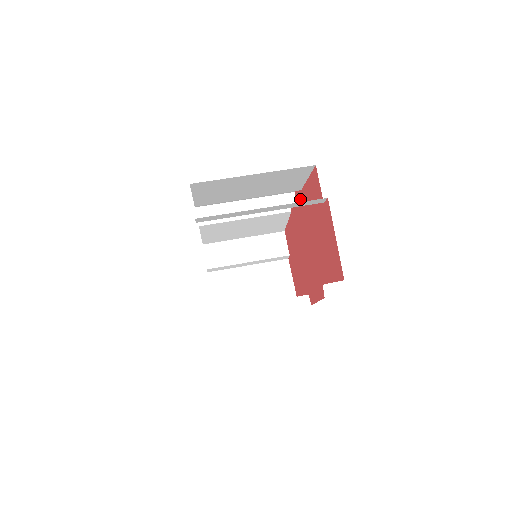
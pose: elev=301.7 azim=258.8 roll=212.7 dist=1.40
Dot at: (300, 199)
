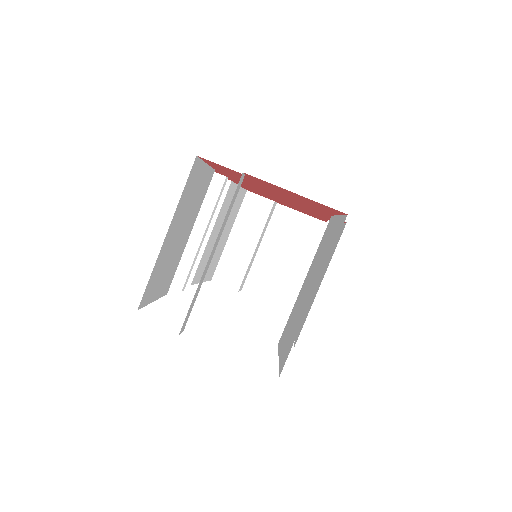
Dot at: occluded
